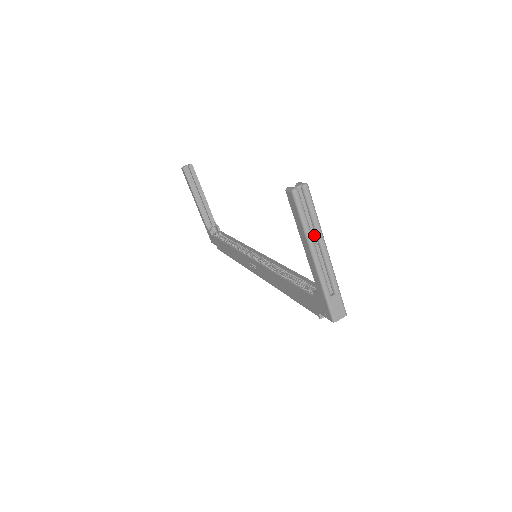
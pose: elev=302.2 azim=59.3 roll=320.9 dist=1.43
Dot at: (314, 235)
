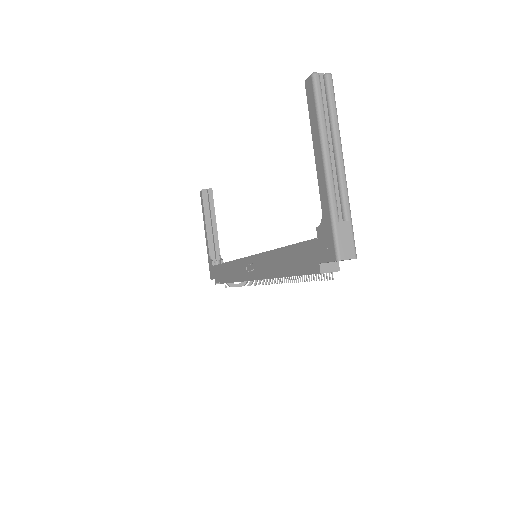
Dot at: (330, 137)
